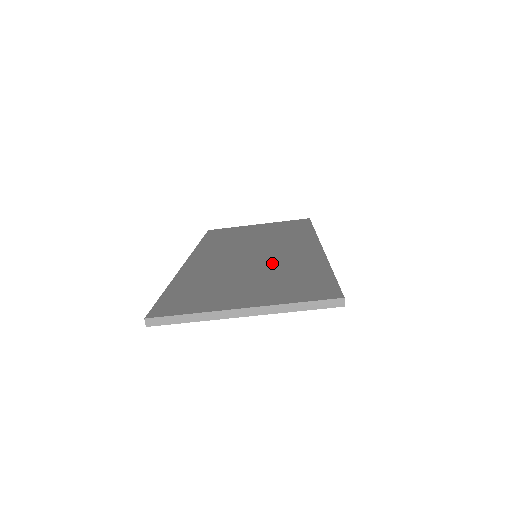
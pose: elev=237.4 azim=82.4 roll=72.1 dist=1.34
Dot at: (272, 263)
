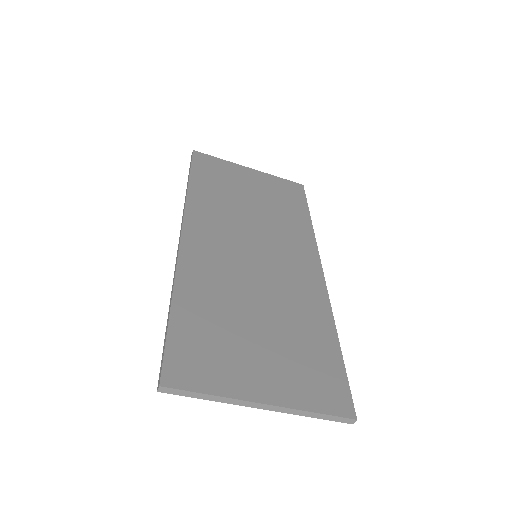
Dot at: (279, 295)
